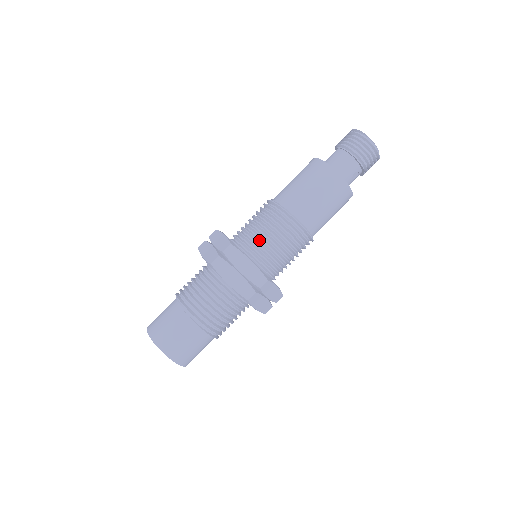
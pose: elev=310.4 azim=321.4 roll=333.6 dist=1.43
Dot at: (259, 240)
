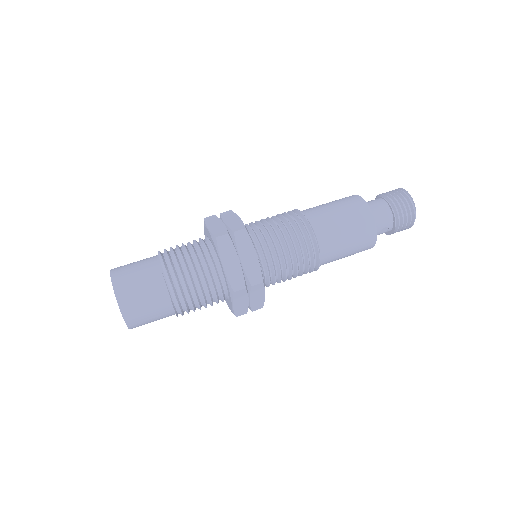
Dot at: (272, 240)
